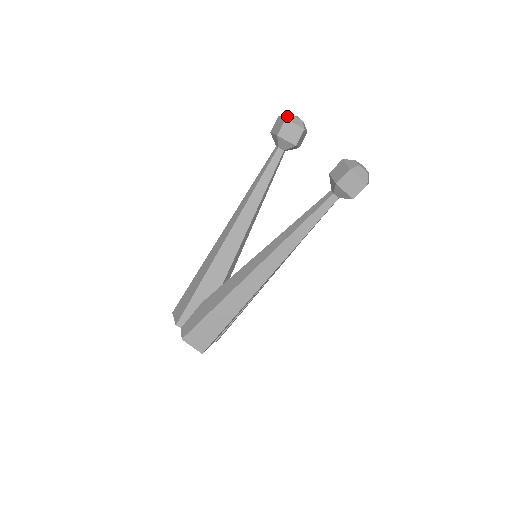
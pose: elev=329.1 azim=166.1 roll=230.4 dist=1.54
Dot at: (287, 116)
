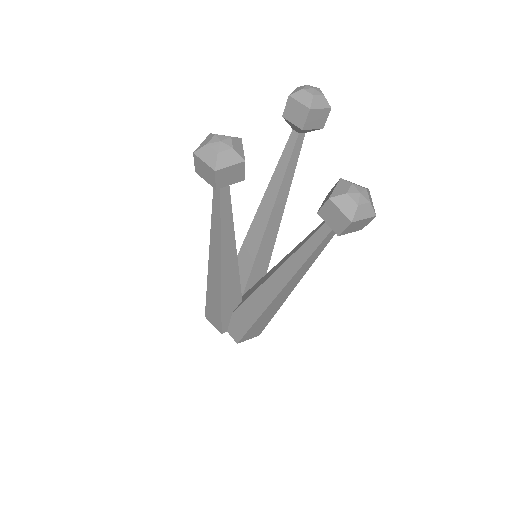
Dot at: (210, 158)
